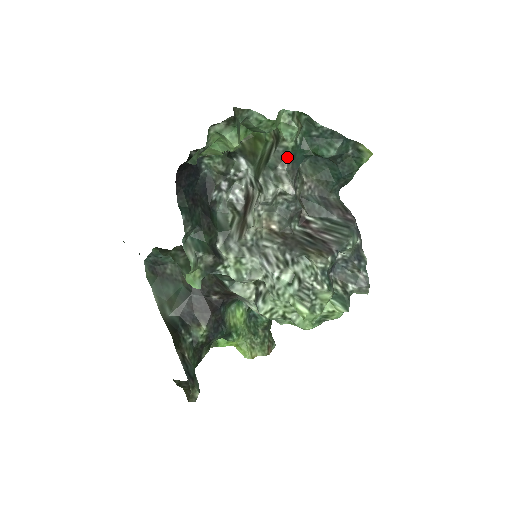
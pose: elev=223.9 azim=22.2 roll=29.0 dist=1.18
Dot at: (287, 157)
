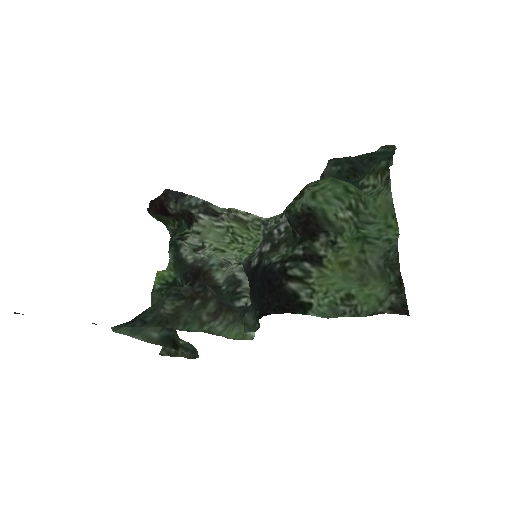
Dot at: occluded
